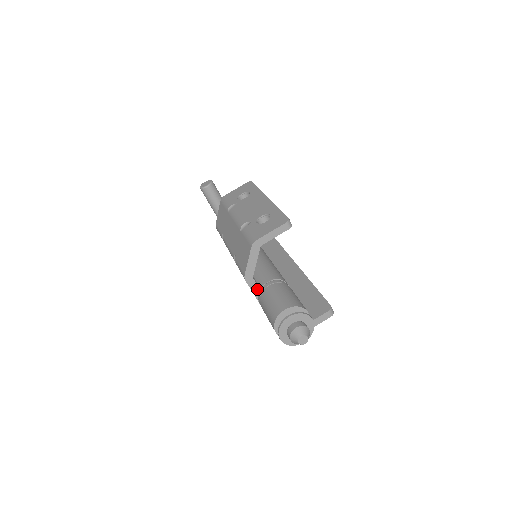
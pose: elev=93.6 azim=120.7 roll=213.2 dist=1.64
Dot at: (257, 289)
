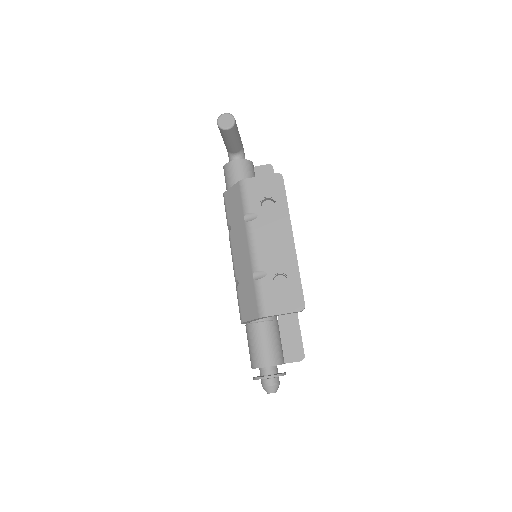
Dot at: occluded
